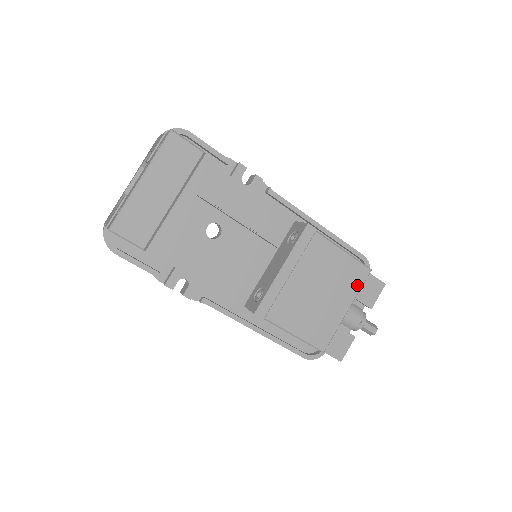
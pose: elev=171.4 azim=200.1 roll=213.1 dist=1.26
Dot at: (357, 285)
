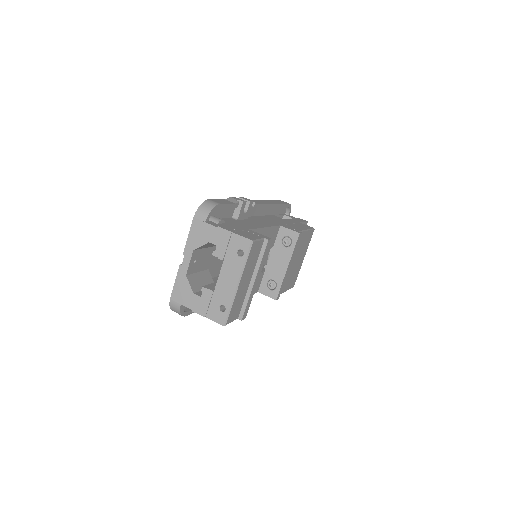
Dot at: (309, 242)
